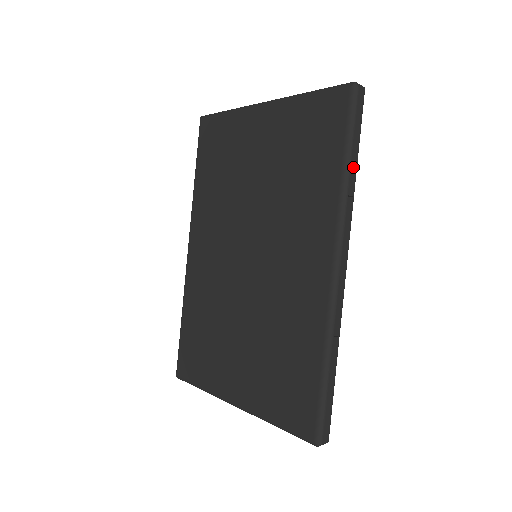
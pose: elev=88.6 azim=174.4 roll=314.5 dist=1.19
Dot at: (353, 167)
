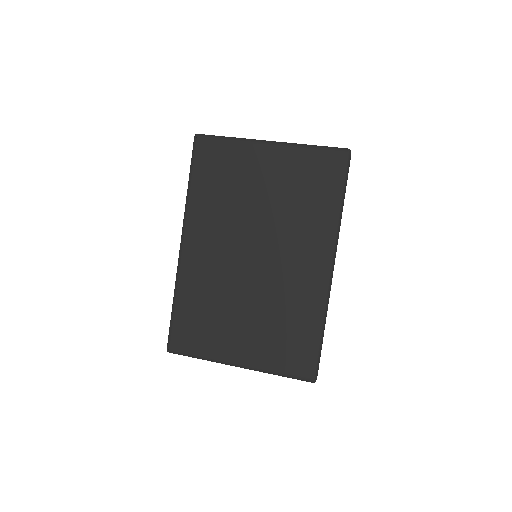
Dot at: (343, 204)
